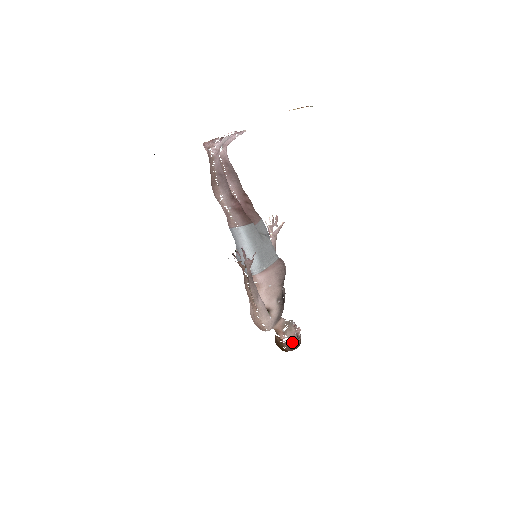
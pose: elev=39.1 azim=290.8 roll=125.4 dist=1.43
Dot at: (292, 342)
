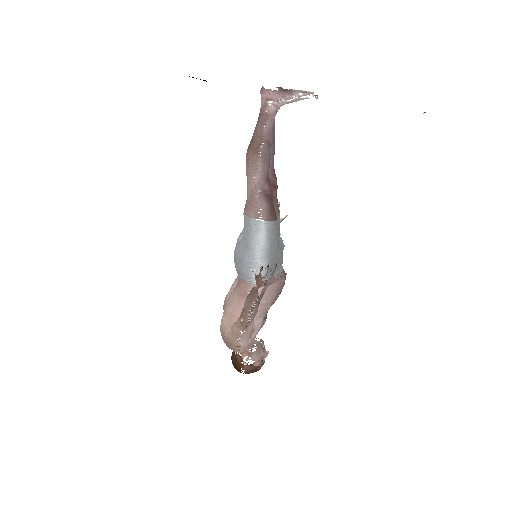
Dot at: (254, 366)
